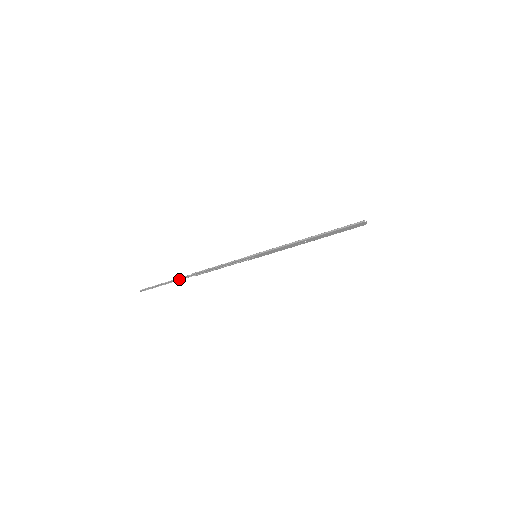
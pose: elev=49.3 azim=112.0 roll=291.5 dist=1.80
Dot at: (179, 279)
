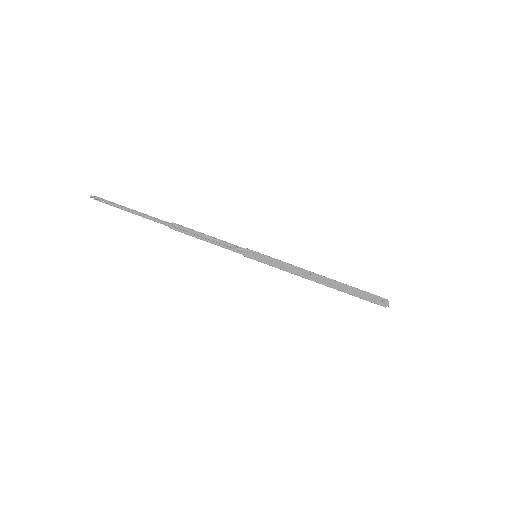
Dot at: (149, 219)
